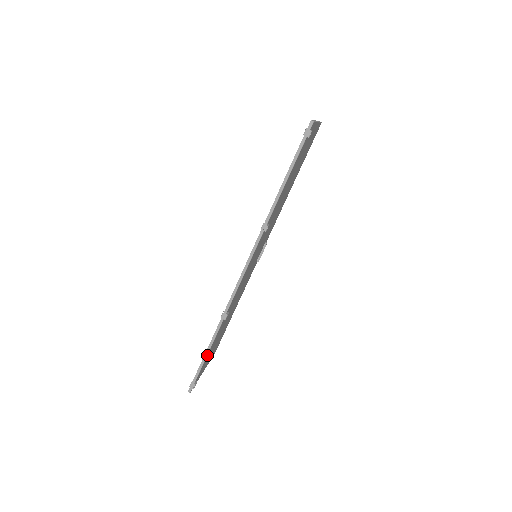
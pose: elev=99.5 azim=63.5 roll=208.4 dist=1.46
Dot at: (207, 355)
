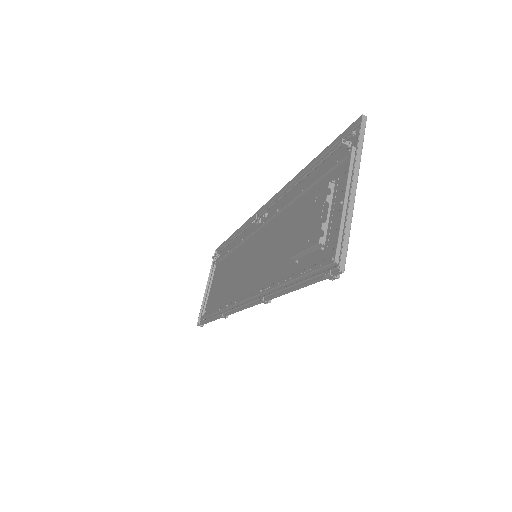
Dot at: occluded
